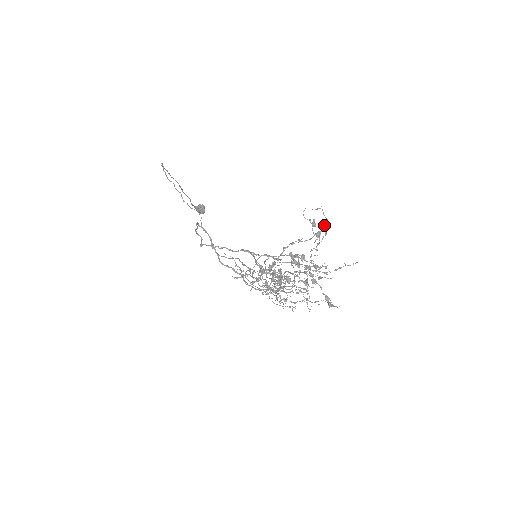
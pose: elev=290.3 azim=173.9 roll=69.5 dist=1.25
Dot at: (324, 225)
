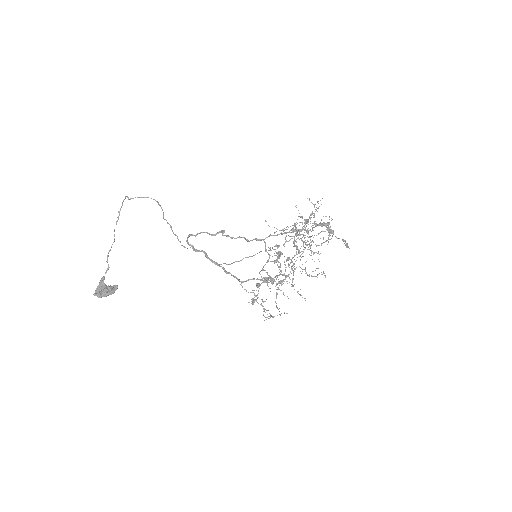
Dot at: (306, 219)
